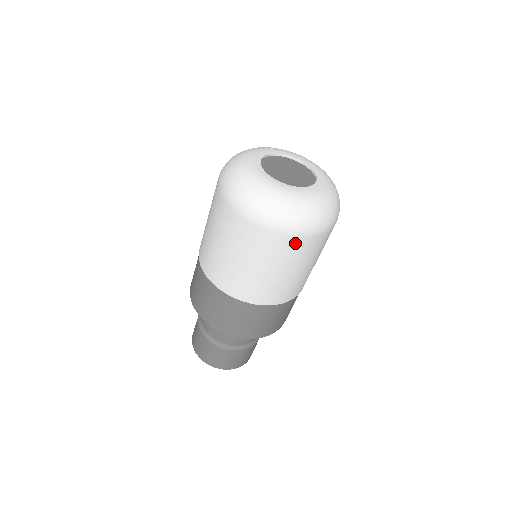
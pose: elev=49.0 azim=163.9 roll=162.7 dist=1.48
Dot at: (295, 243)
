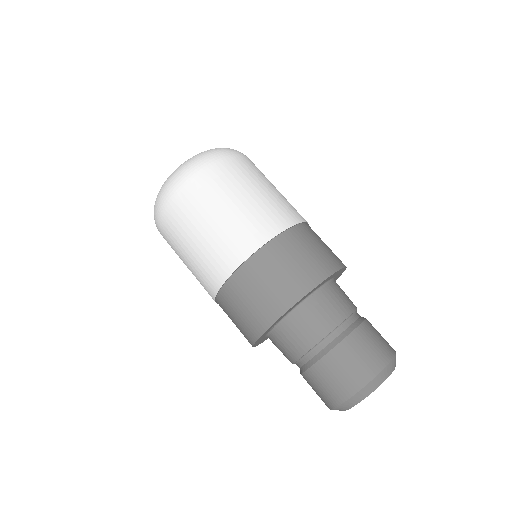
Dot at: (212, 173)
